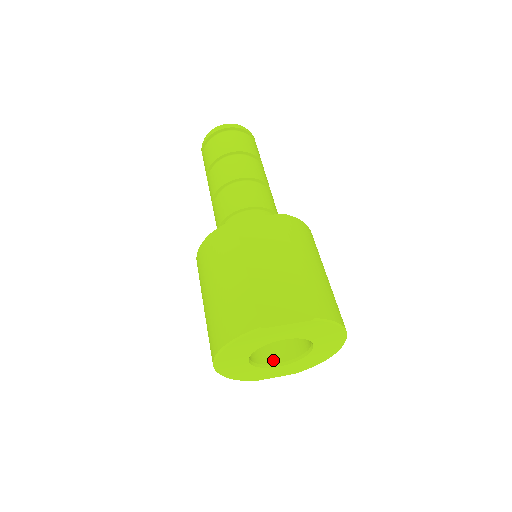
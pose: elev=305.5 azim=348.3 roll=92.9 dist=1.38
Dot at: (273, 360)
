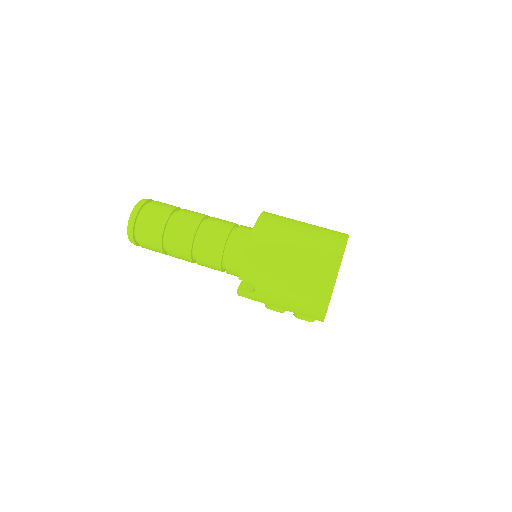
Dot at: occluded
